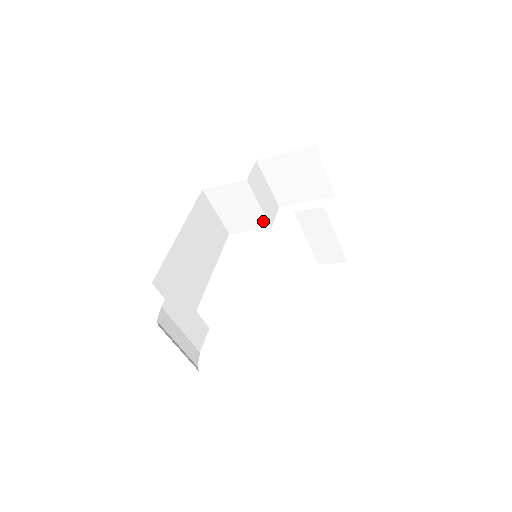
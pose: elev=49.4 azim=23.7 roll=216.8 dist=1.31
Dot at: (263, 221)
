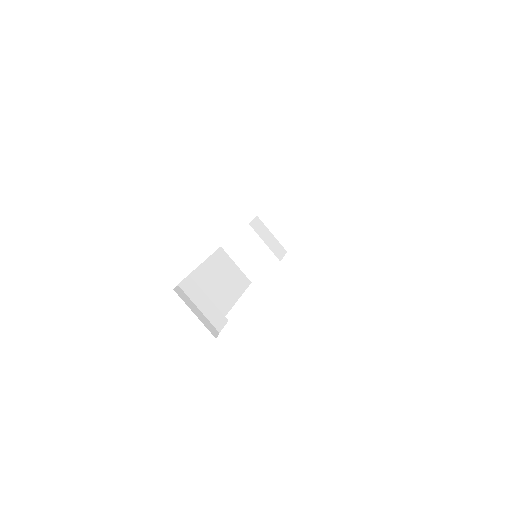
Dot at: (272, 258)
